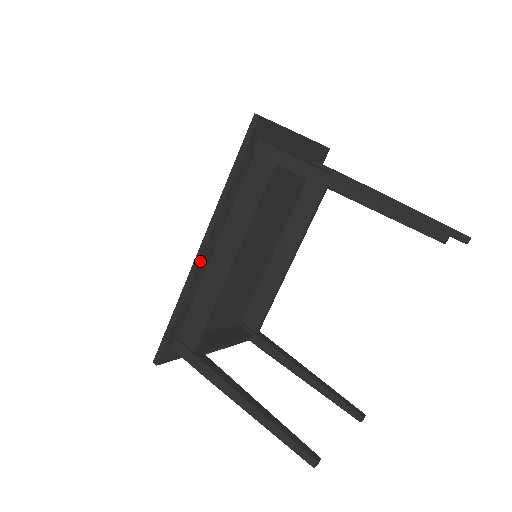
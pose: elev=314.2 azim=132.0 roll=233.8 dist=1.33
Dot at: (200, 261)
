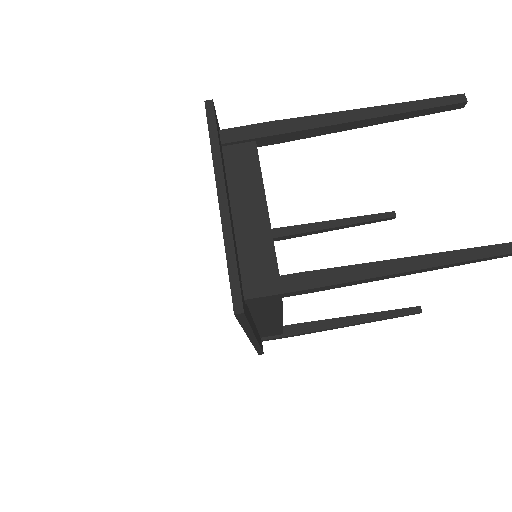
Dot at: (257, 340)
